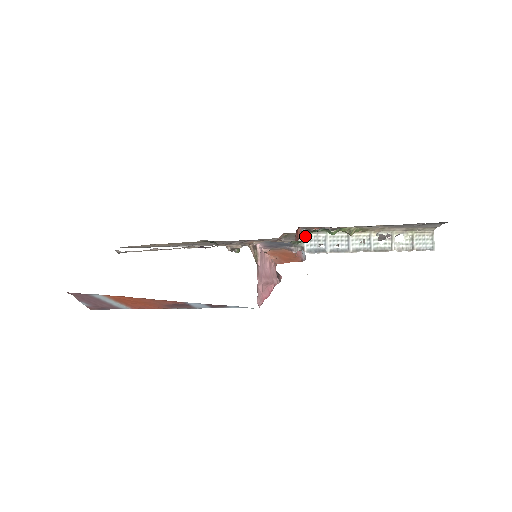
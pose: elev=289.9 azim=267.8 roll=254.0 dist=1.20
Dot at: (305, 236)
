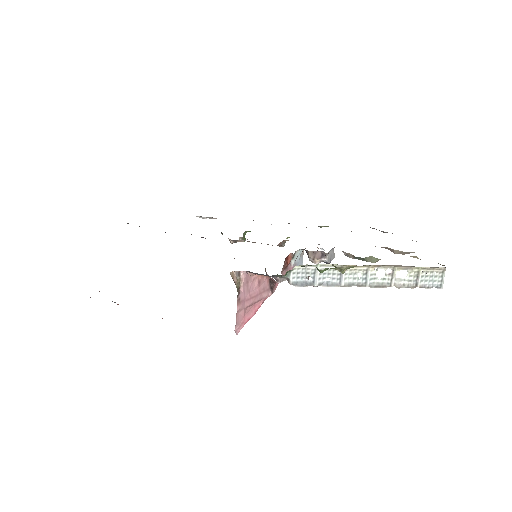
Dot at: occluded
